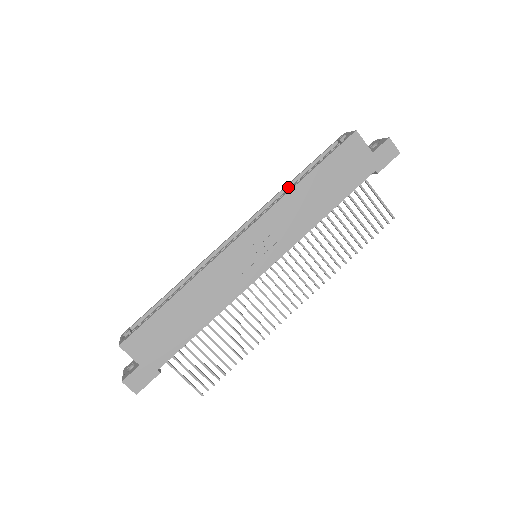
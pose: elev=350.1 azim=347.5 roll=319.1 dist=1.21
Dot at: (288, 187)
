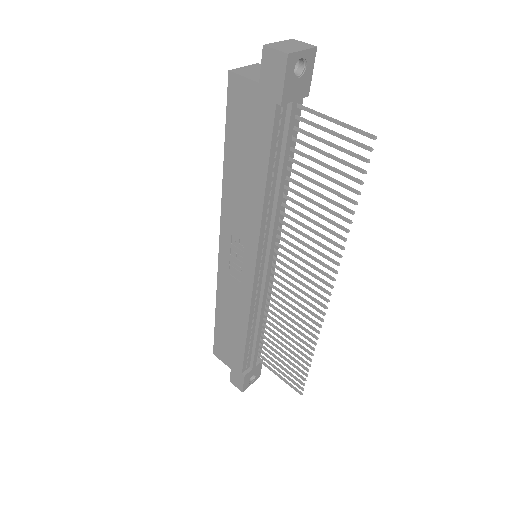
Dot at: occluded
